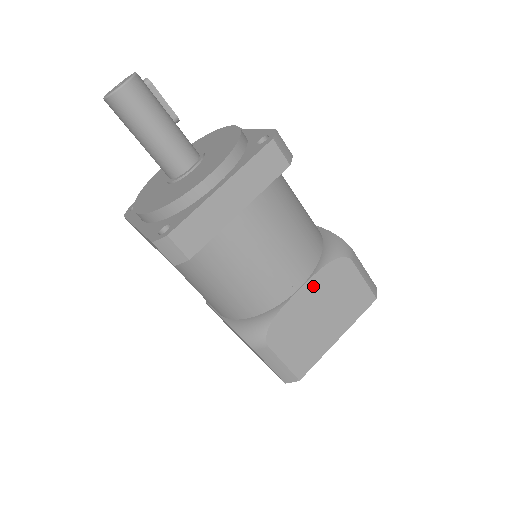
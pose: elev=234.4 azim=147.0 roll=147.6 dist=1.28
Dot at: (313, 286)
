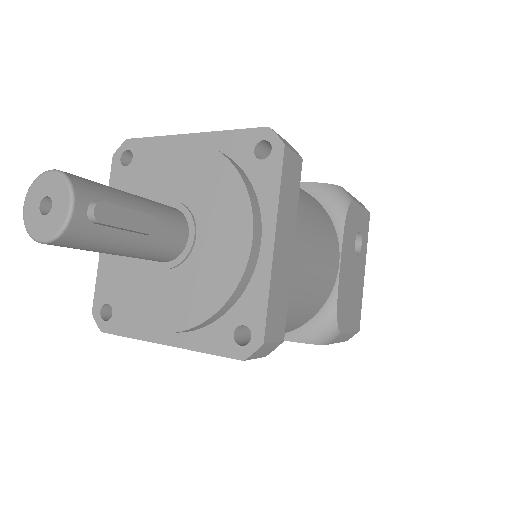
Dot at: occluded
